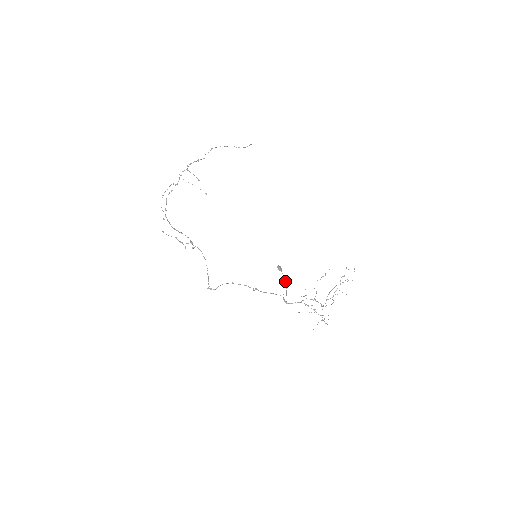
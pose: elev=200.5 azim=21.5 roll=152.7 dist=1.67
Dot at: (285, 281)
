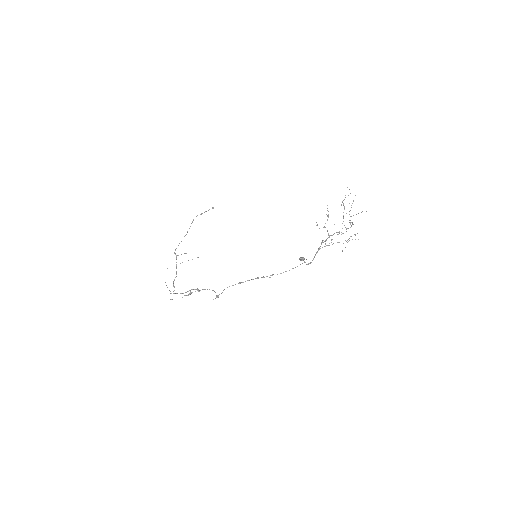
Dot at: occluded
